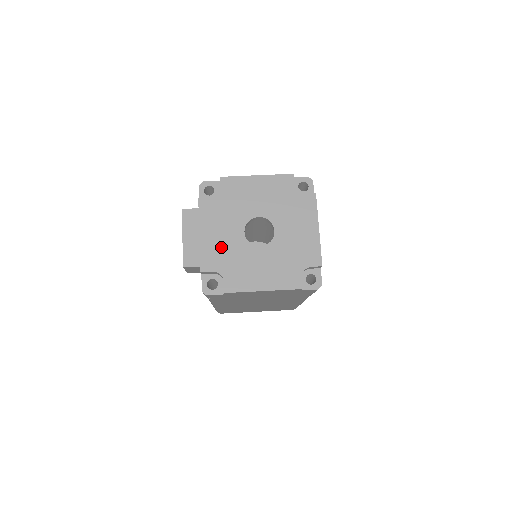
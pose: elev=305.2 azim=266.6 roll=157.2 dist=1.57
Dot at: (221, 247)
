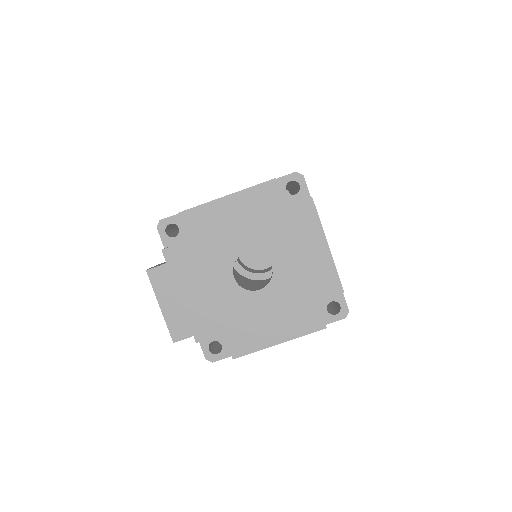
Dot at: (211, 305)
